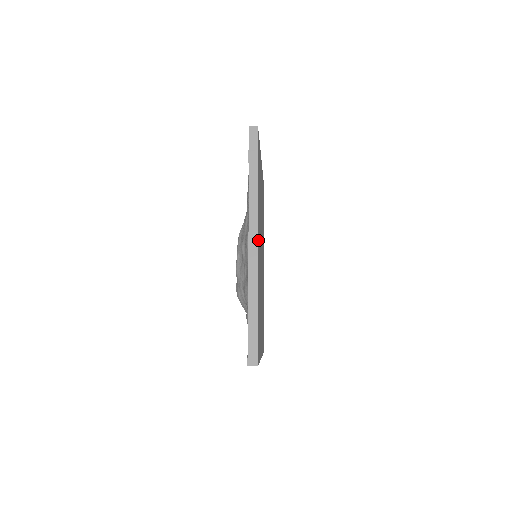
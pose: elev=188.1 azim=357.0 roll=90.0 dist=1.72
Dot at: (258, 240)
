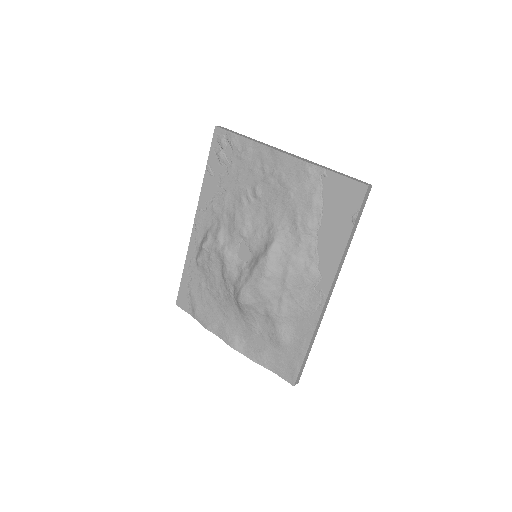
Dot at: occluded
